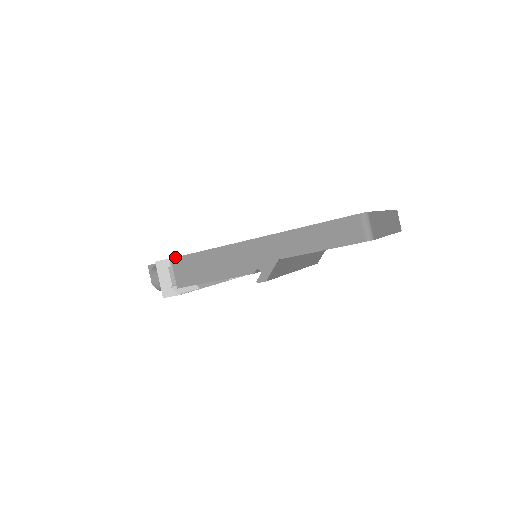
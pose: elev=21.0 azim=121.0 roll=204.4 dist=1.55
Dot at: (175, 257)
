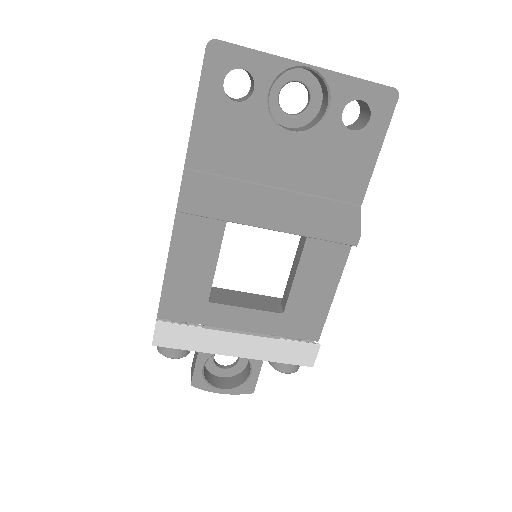
Dot at: occluded
